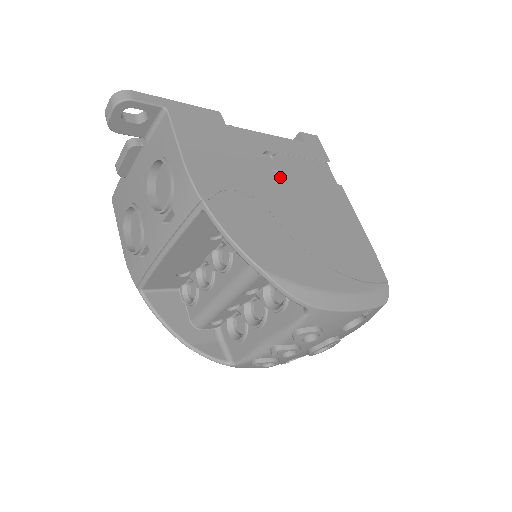
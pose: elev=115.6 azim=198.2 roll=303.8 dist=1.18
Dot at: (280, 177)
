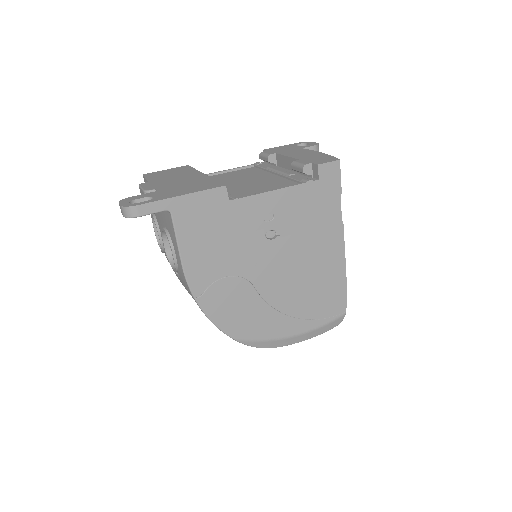
Dot at: (274, 242)
